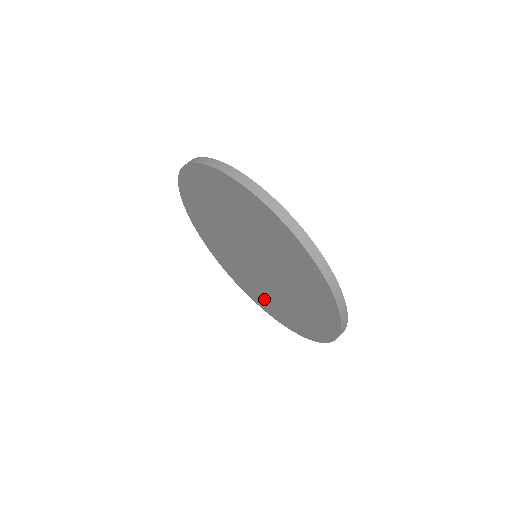
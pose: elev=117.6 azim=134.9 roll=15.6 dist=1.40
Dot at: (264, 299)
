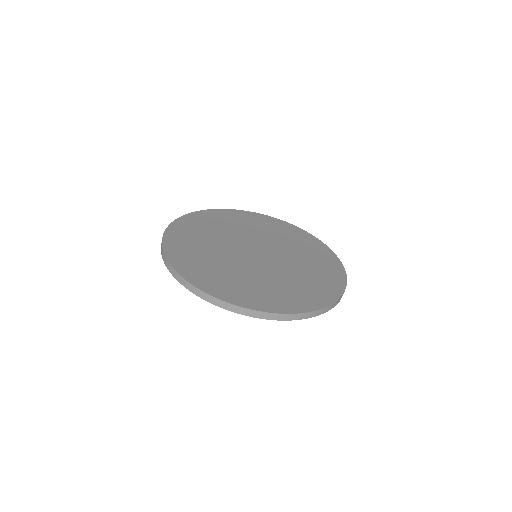
Dot at: occluded
